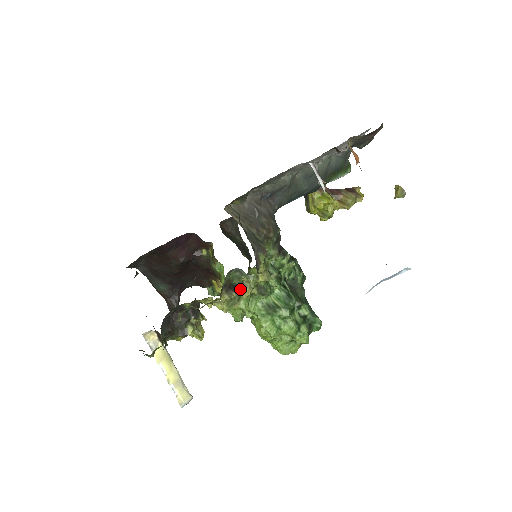
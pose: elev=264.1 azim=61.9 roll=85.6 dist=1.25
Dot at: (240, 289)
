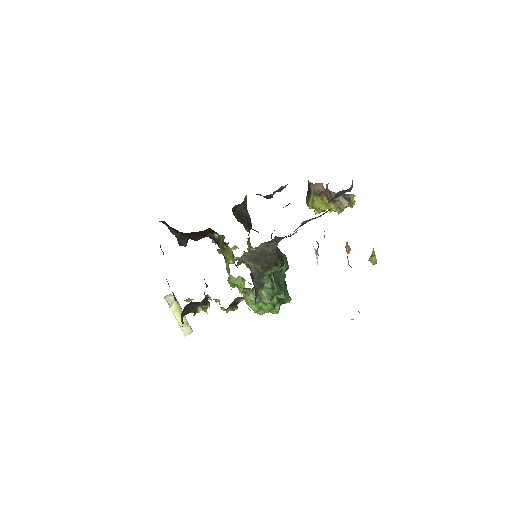
Dot at: occluded
